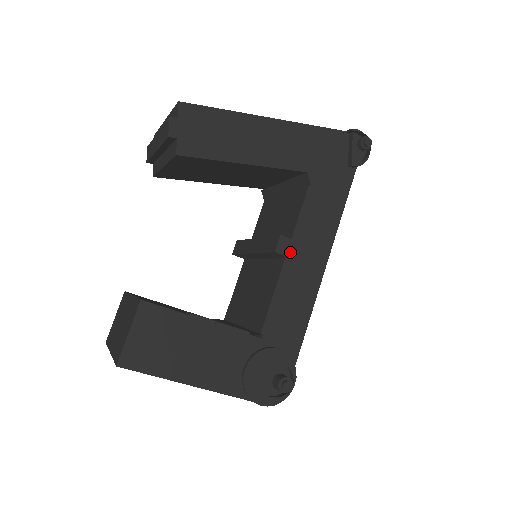
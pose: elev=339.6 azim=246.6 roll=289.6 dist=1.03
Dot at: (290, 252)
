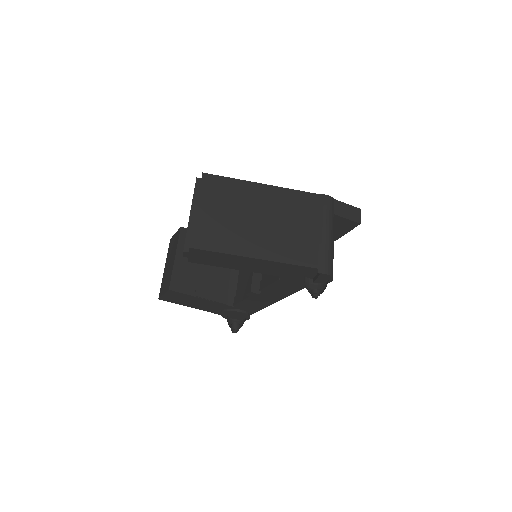
Dot at: (255, 296)
